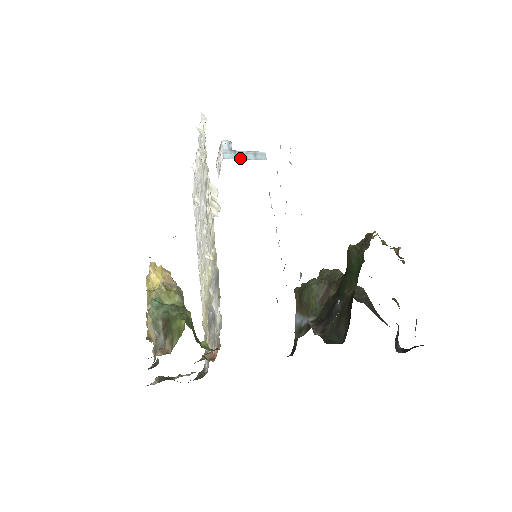
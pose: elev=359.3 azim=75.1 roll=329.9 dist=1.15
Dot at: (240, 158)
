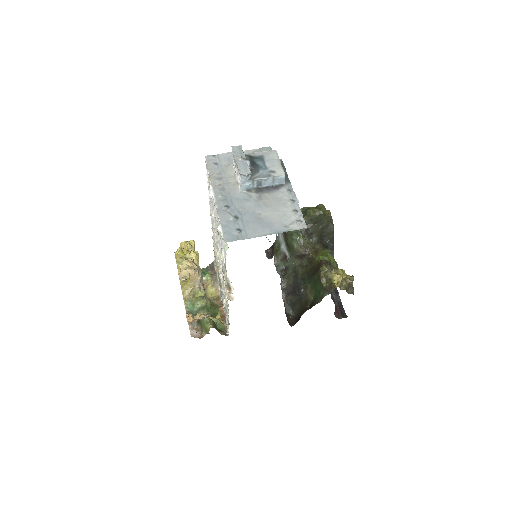
Dot at: (257, 185)
